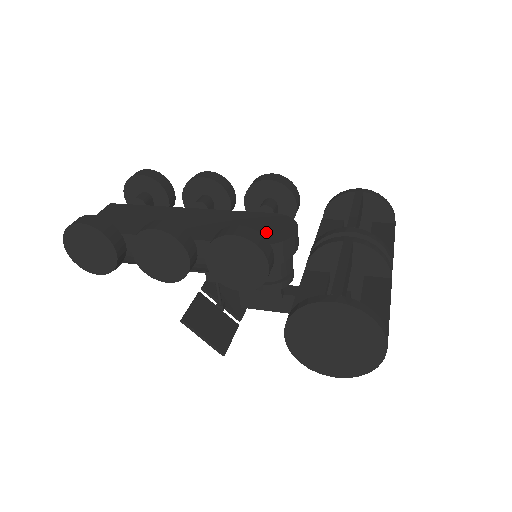
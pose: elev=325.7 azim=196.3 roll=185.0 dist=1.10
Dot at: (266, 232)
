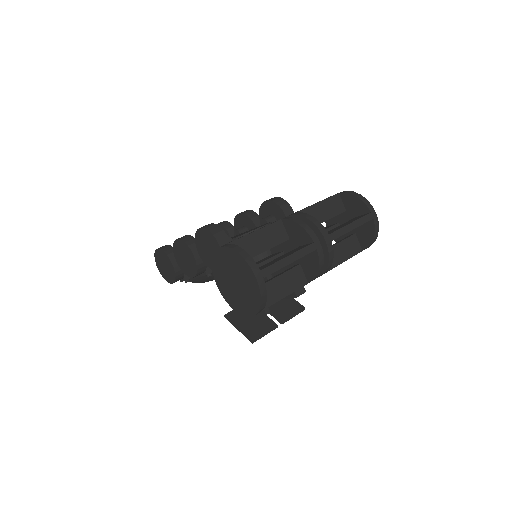
Dot at: occluded
